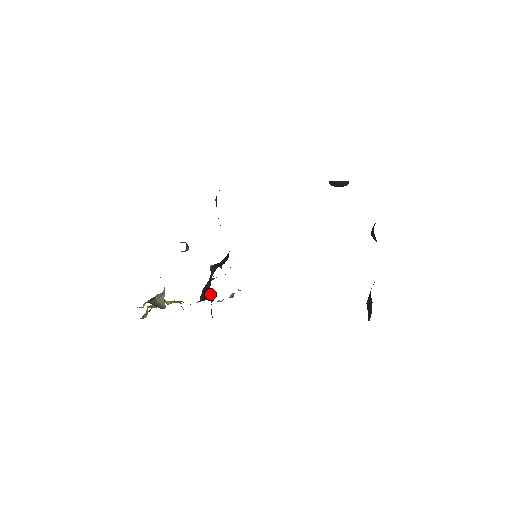
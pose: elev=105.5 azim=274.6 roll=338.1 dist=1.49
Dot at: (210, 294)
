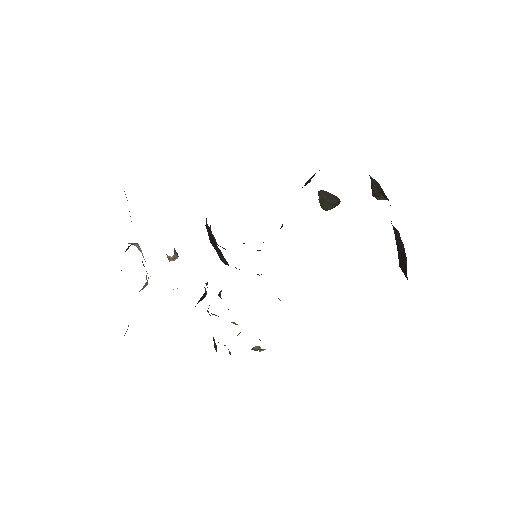
Dot at: (206, 294)
